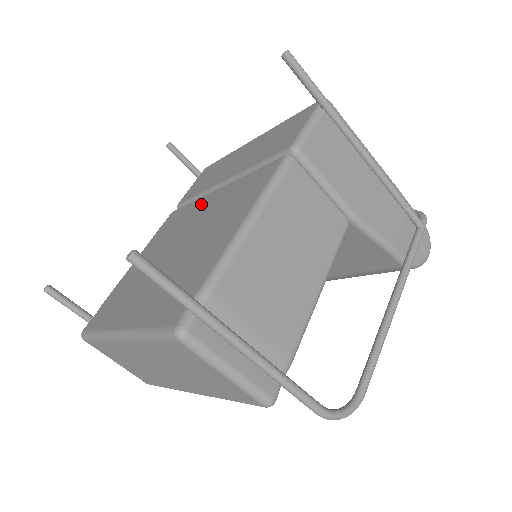
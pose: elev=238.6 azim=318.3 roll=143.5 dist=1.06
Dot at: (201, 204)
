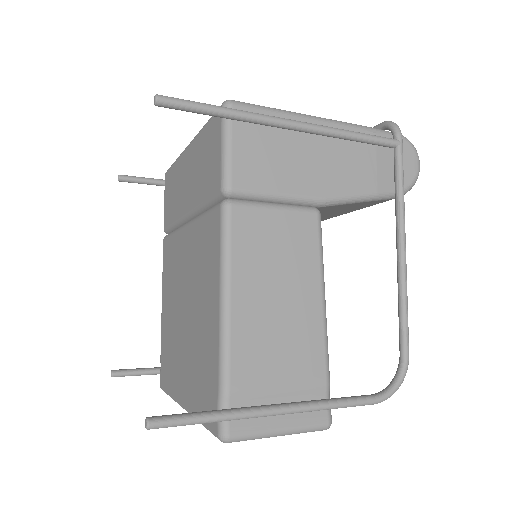
Dot at: (180, 245)
